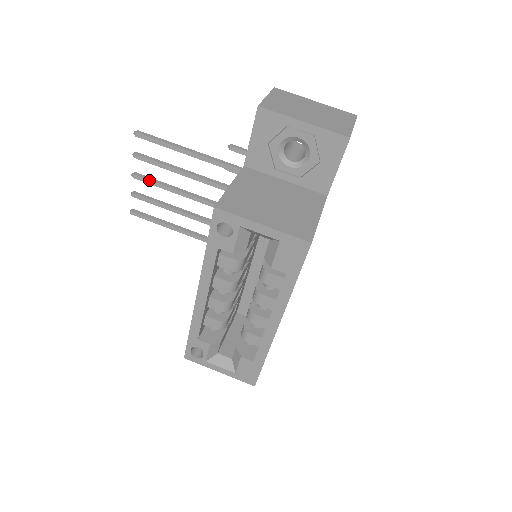
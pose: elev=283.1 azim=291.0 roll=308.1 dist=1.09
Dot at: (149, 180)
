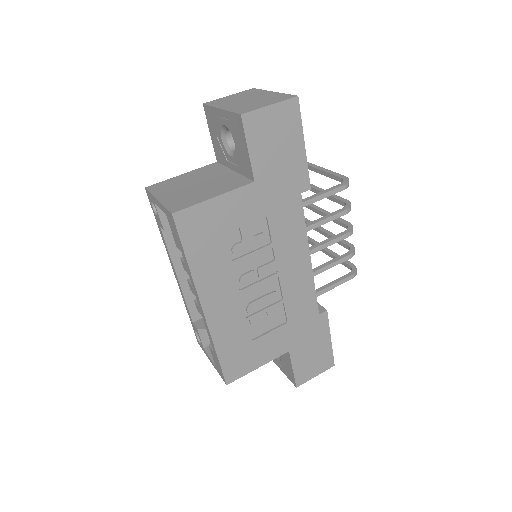
Dot at: occluded
